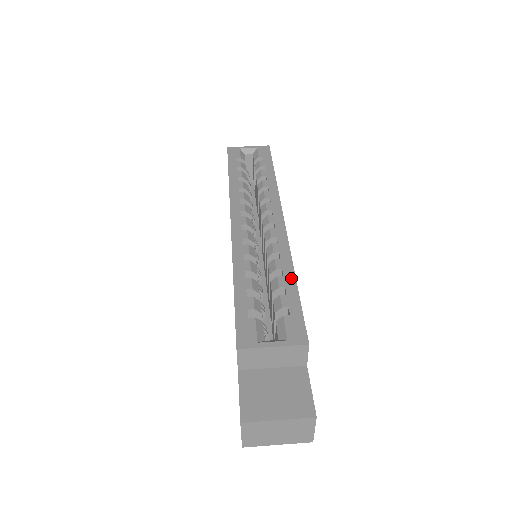
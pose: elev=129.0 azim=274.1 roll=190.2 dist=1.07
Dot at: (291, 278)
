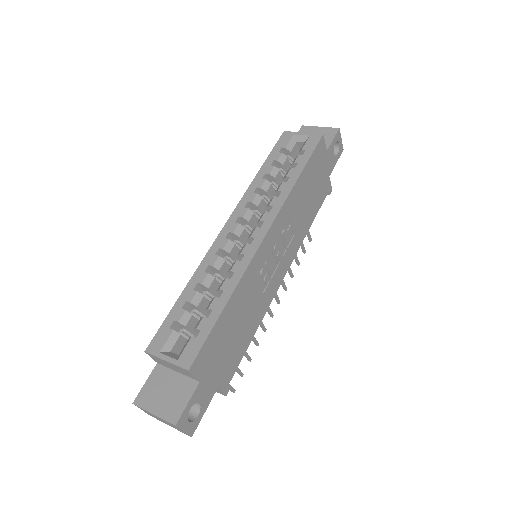
Dot at: (223, 303)
